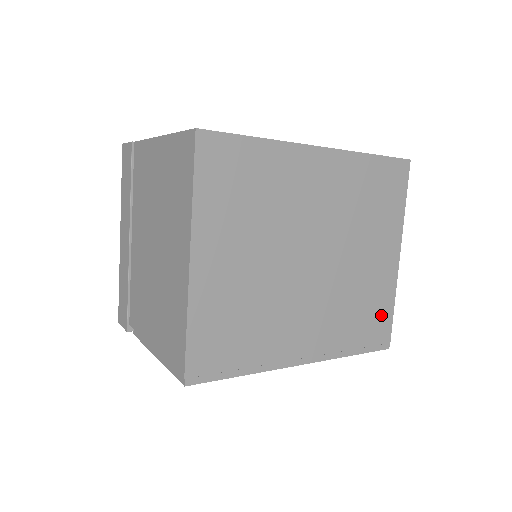
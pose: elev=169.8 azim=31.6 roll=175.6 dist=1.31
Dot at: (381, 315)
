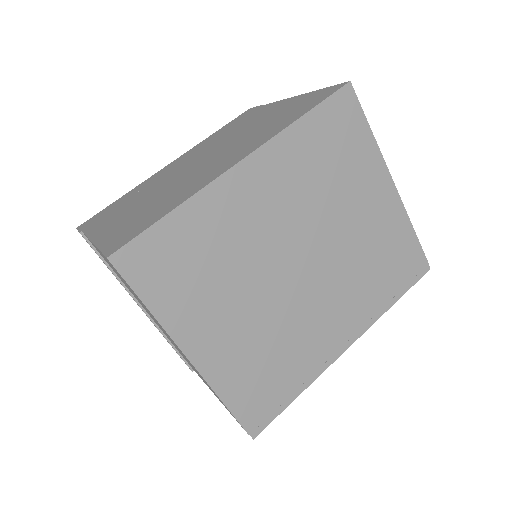
Dot at: (405, 249)
